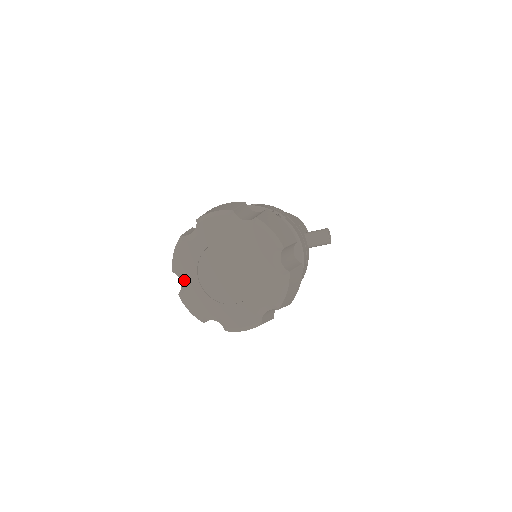
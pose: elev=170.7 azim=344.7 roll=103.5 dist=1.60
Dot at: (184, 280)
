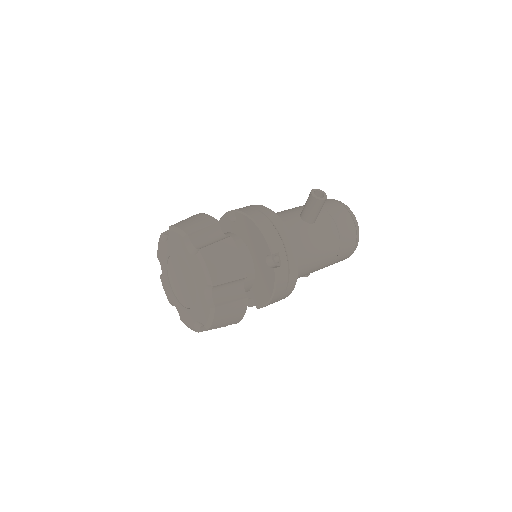
Dot at: (175, 306)
